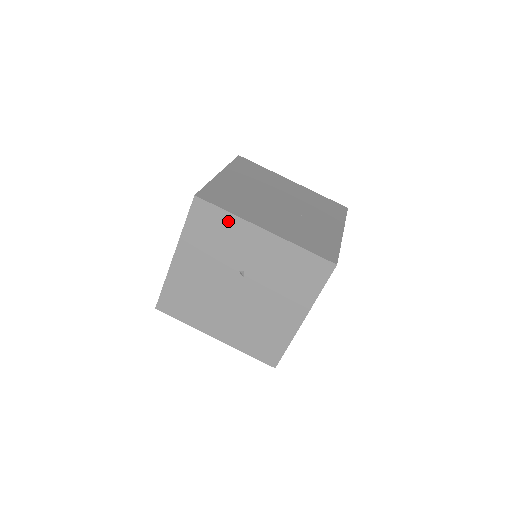
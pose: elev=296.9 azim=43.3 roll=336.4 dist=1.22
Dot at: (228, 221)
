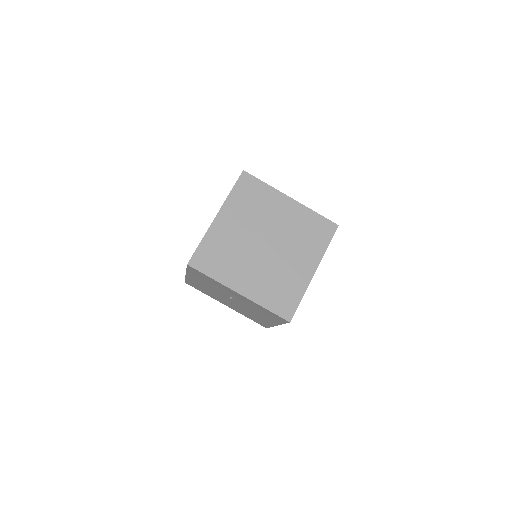
Dot at: (213, 281)
